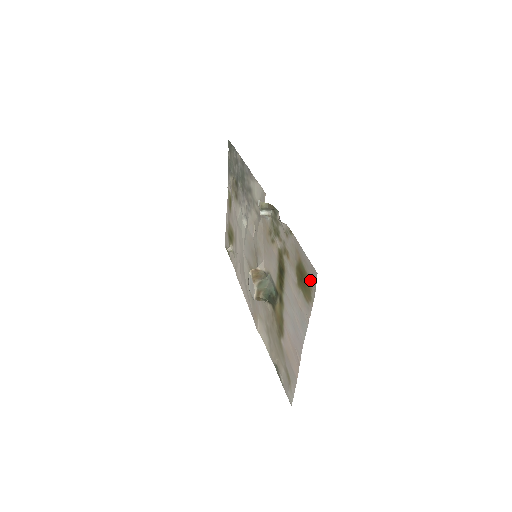
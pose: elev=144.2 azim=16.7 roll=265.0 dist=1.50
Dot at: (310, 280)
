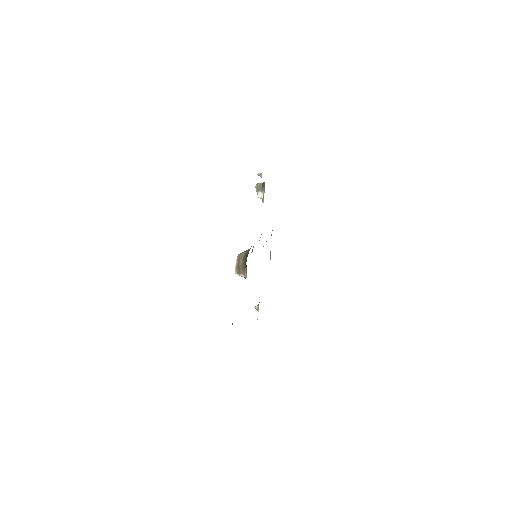
Dot at: occluded
